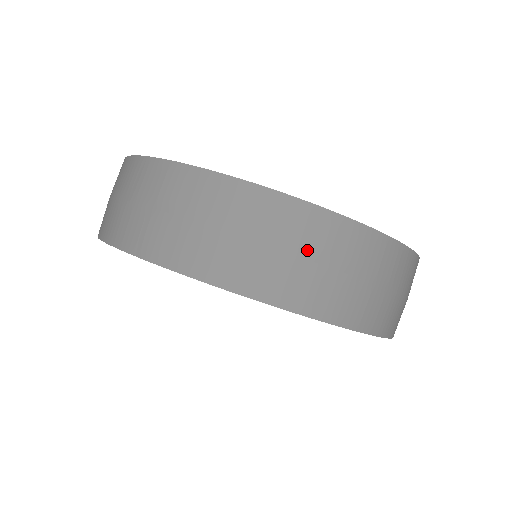
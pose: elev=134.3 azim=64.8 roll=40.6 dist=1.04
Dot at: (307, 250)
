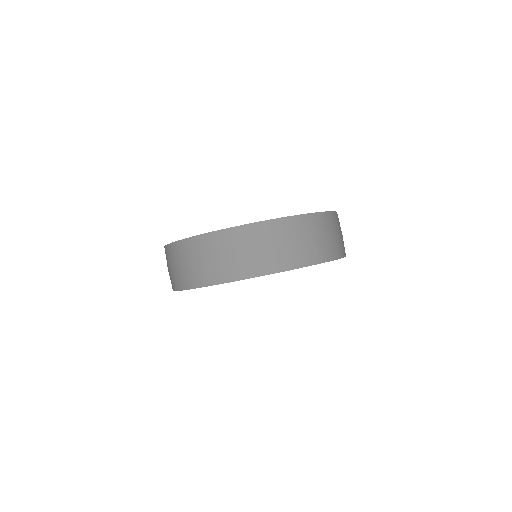
Dot at: (309, 235)
